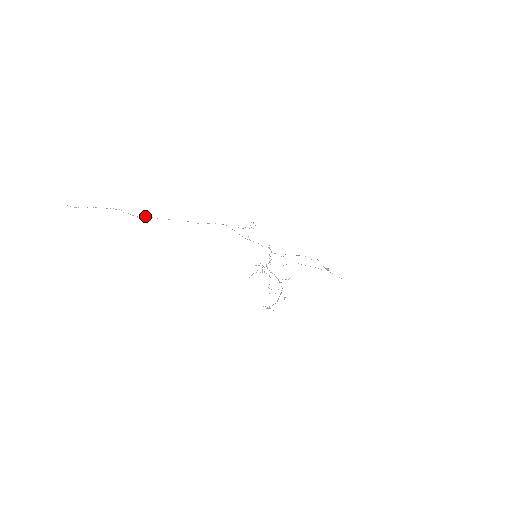
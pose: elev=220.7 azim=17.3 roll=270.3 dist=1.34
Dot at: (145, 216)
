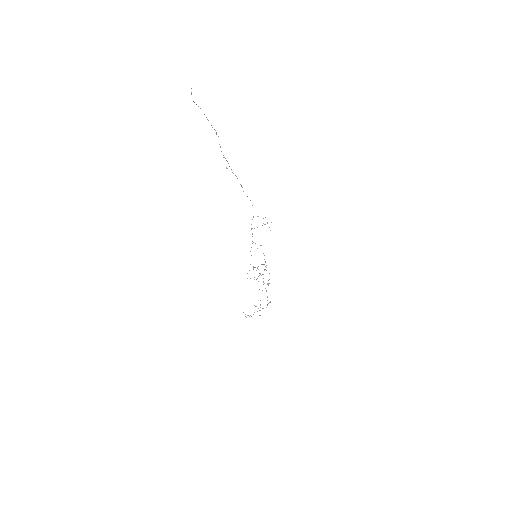
Dot at: occluded
